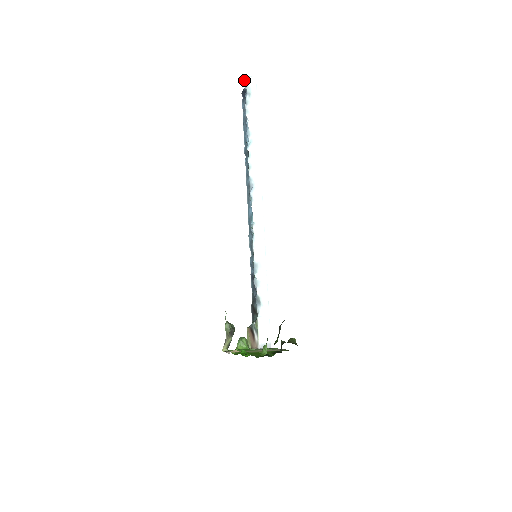
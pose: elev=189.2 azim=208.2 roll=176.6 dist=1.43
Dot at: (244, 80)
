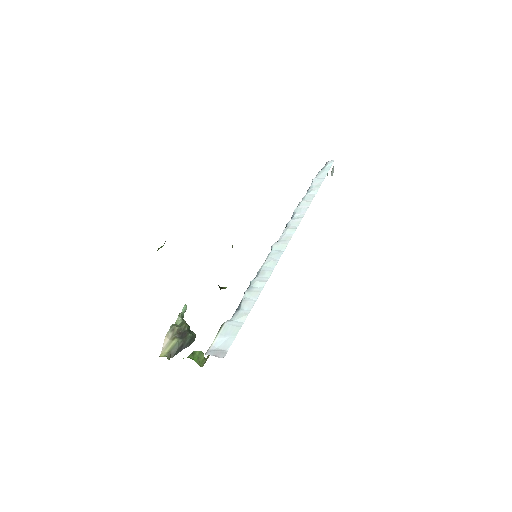
Dot at: occluded
